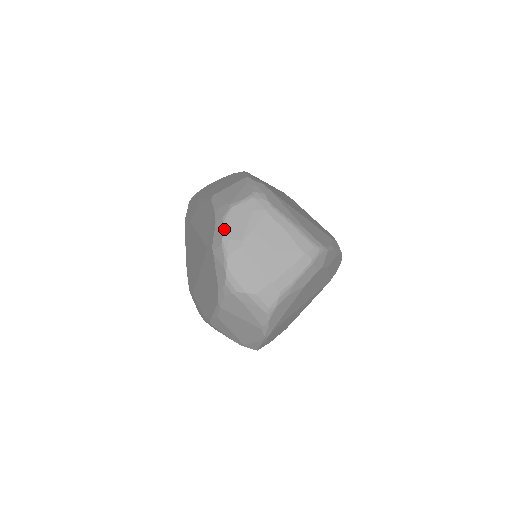
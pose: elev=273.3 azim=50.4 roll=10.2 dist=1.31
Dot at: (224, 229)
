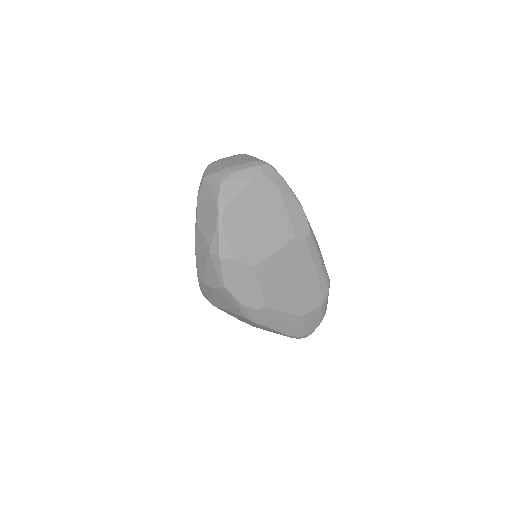
Dot at: occluded
